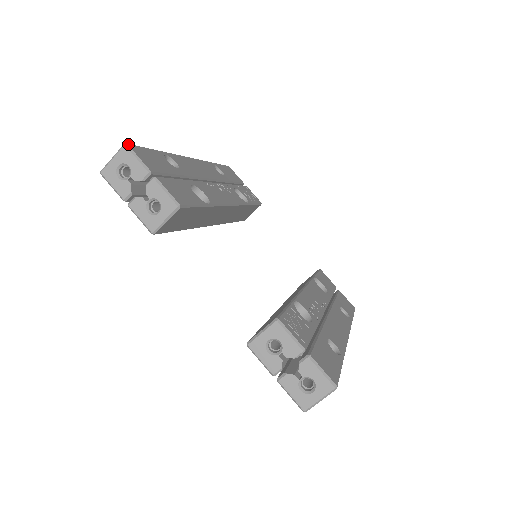
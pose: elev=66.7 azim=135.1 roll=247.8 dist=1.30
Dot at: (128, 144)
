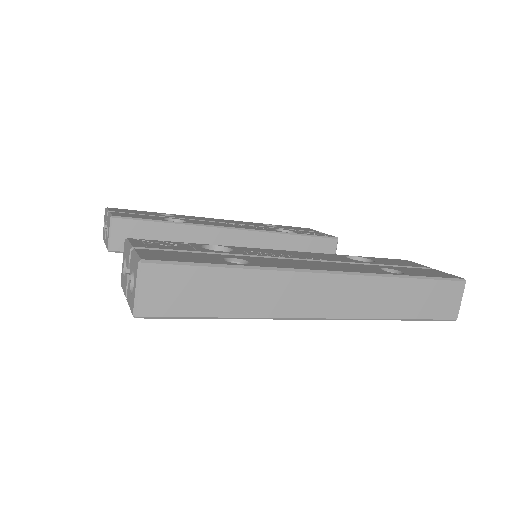
Dot at: occluded
